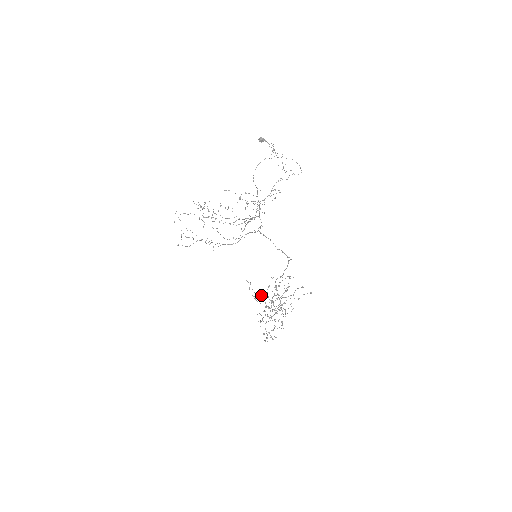
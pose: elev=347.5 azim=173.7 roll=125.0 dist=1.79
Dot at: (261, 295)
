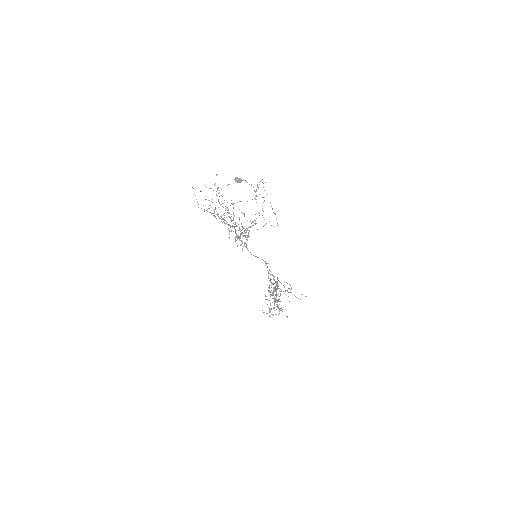
Dot at: (273, 276)
